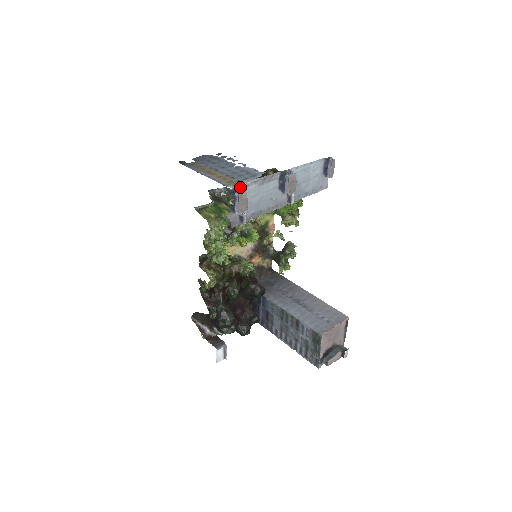
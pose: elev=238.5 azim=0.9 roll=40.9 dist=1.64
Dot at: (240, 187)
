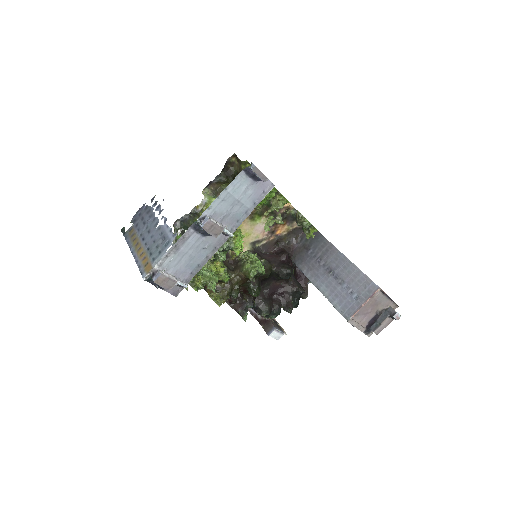
Dot at: (154, 271)
